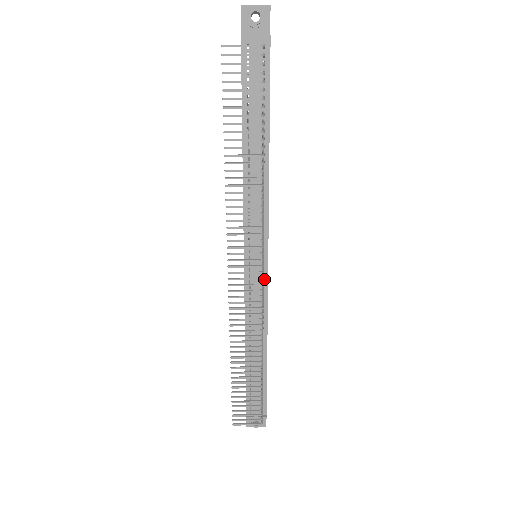
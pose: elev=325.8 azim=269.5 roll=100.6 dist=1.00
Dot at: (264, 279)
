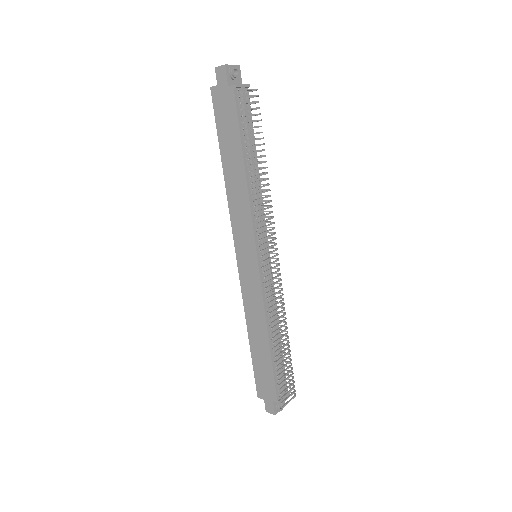
Dot at: (270, 270)
